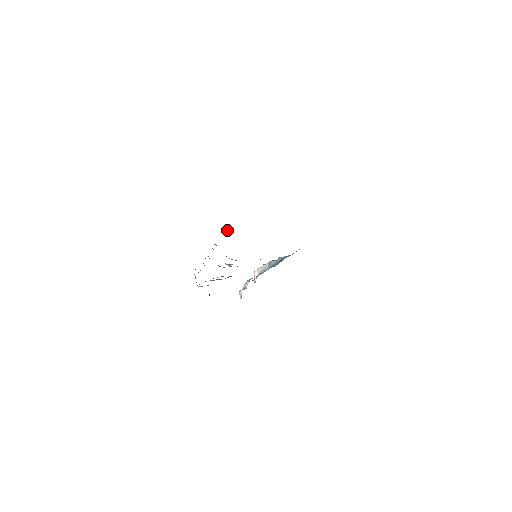
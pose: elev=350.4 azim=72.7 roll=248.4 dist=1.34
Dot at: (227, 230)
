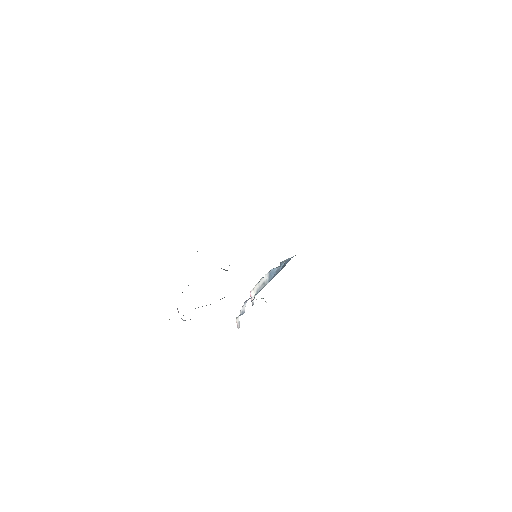
Dot at: occluded
